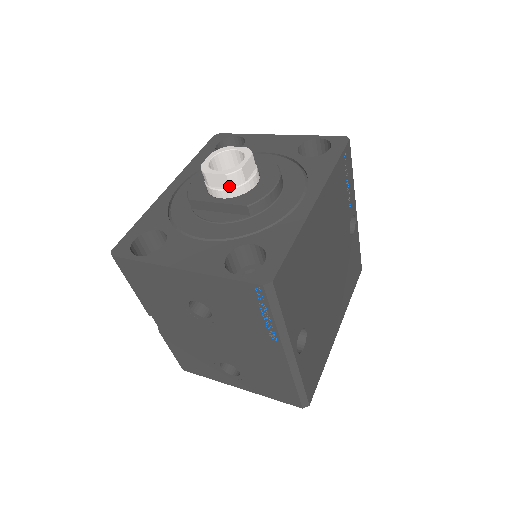
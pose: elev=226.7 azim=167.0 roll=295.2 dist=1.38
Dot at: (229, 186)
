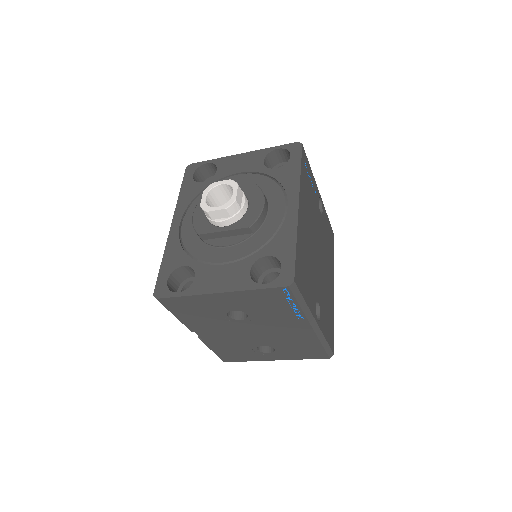
Dot at: (229, 216)
